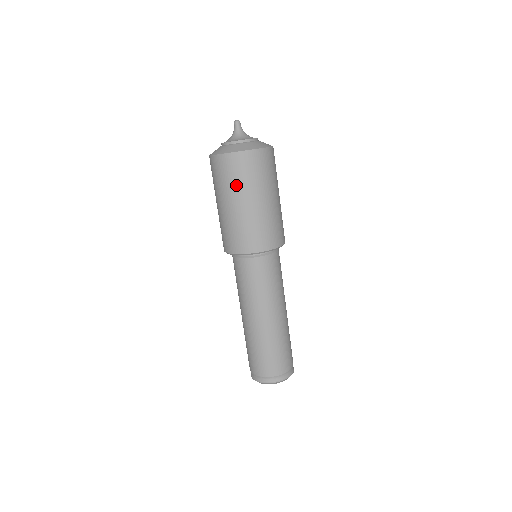
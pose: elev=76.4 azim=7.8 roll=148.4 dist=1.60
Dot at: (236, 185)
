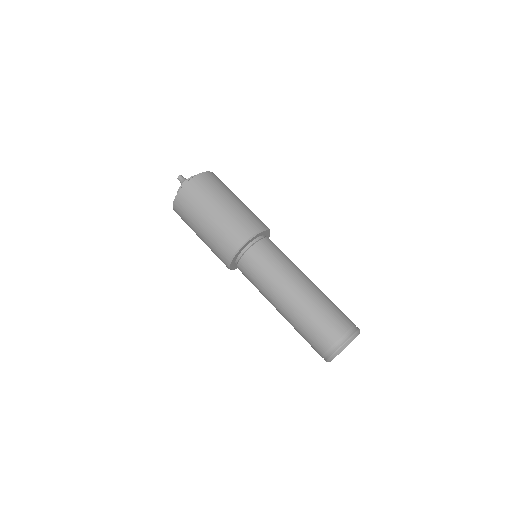
Dot at: (221, 189)
